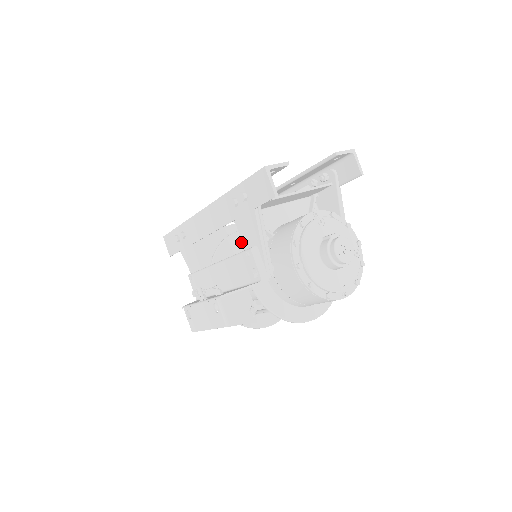
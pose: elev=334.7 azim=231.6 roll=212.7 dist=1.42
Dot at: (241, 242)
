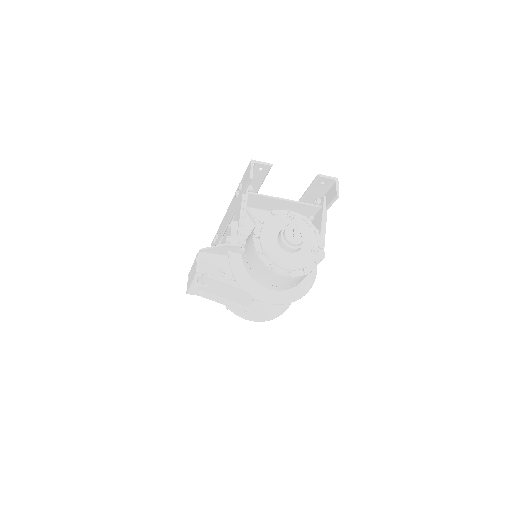
Dot at: occluded
